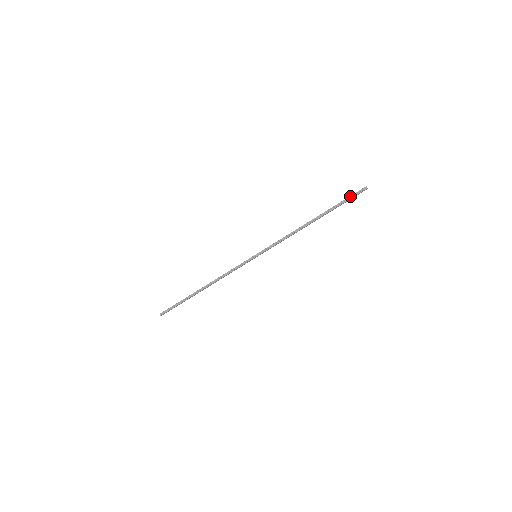
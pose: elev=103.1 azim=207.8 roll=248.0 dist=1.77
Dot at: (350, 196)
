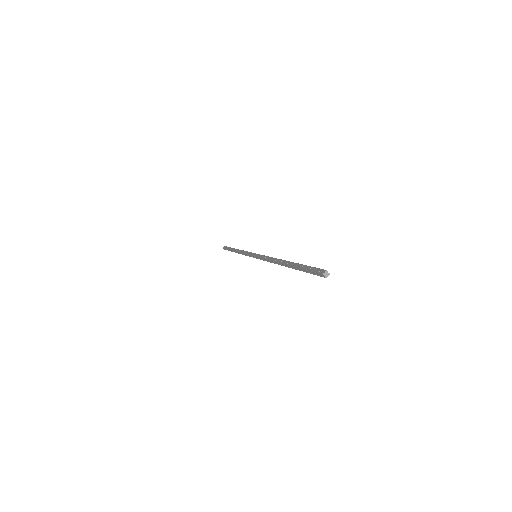
Dot at: (308, 271)
